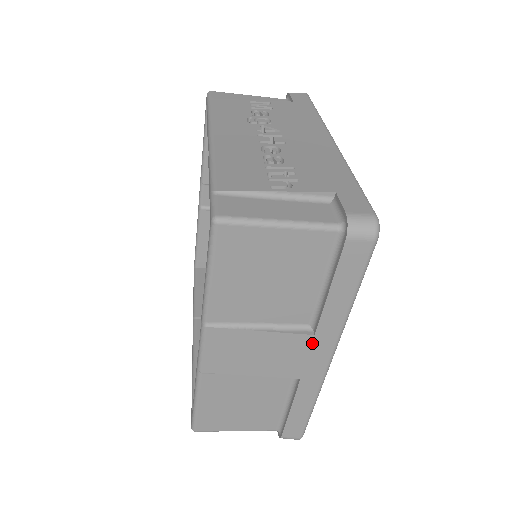
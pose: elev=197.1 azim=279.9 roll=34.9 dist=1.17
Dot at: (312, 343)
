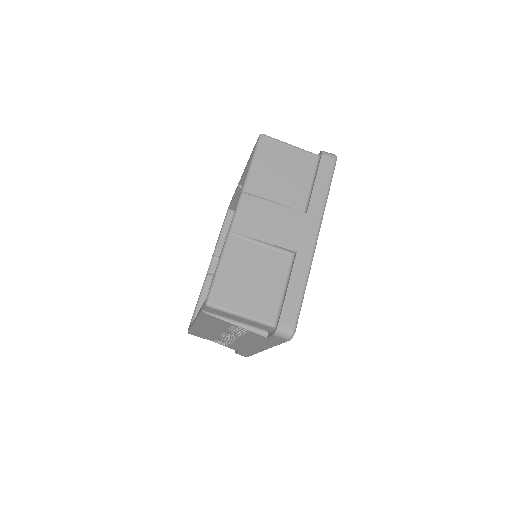
Dot at: (305, 220)
